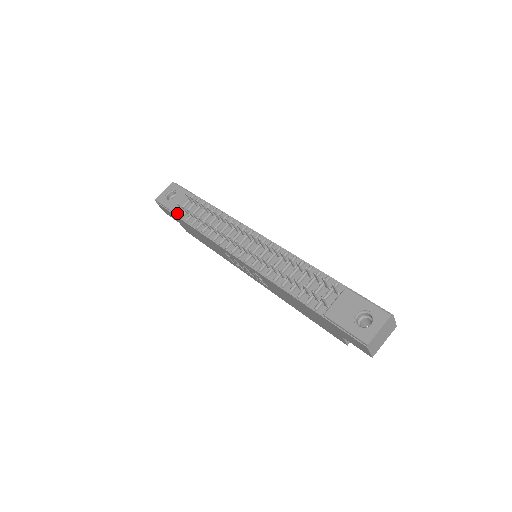
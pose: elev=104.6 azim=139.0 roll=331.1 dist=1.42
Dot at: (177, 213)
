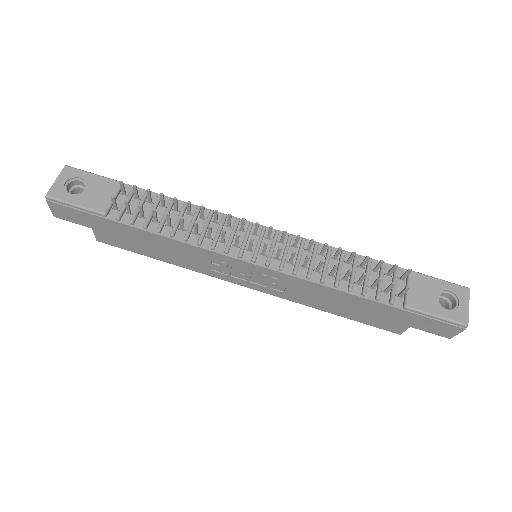
Dot at: (106, 213)
